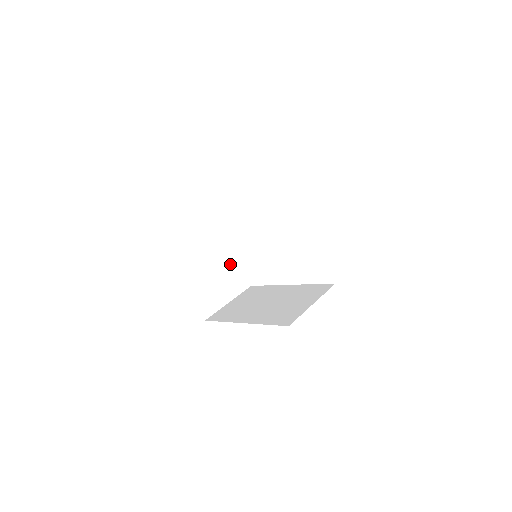
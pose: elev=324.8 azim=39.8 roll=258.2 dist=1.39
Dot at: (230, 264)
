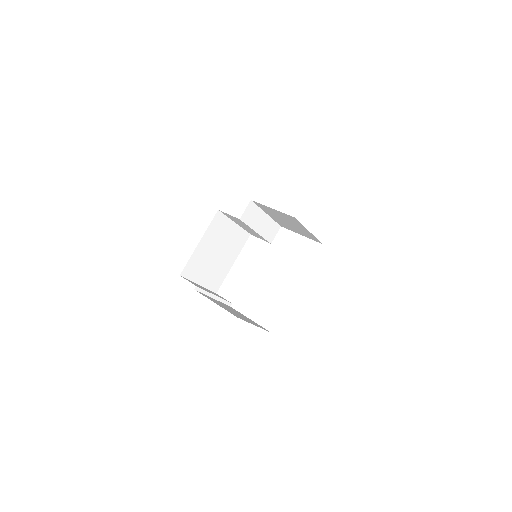
Dot at: occluded
